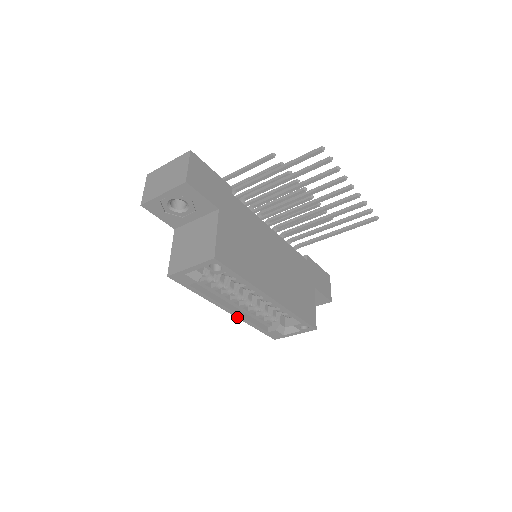
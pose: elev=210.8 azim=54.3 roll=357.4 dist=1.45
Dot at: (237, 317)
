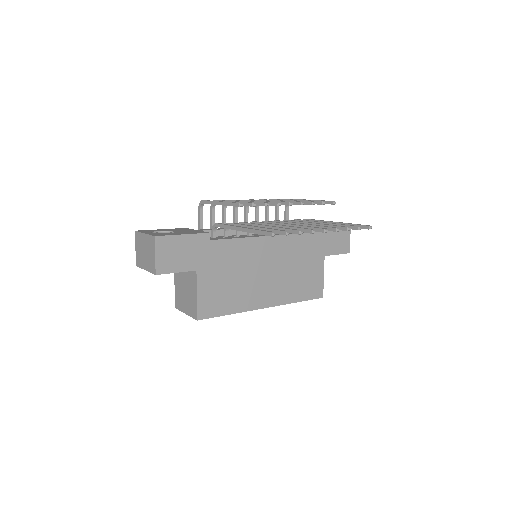
Dot at: occluded
